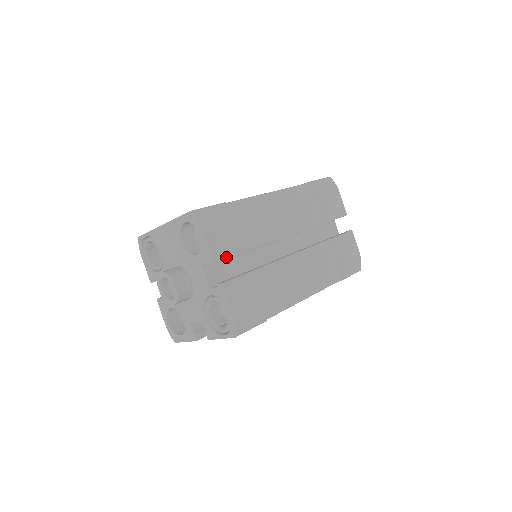
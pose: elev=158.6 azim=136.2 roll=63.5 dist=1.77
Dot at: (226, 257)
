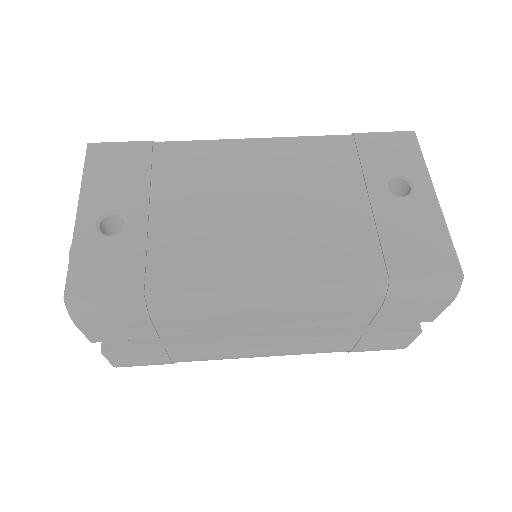
Dot at: occluded
